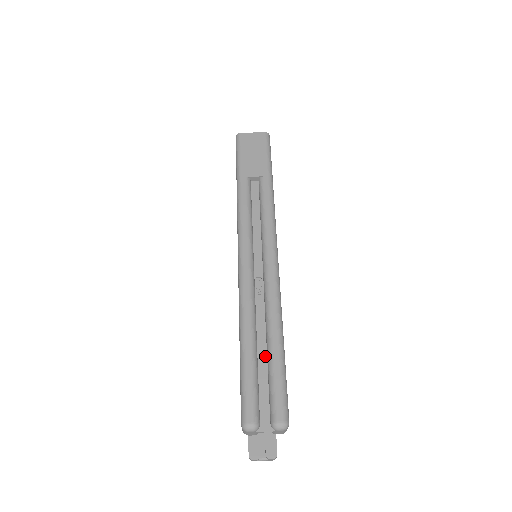
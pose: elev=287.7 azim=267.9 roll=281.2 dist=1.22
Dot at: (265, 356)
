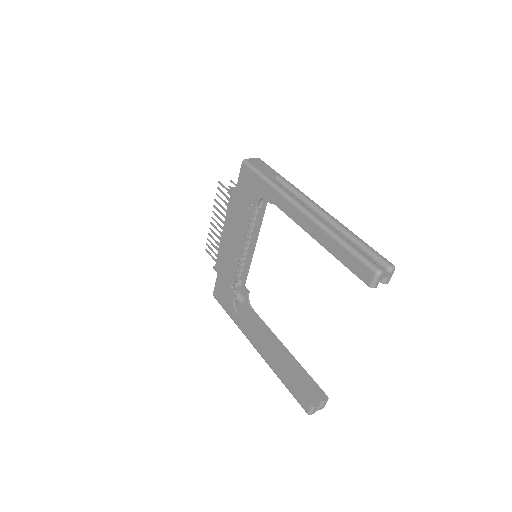
Dot at: occluded
